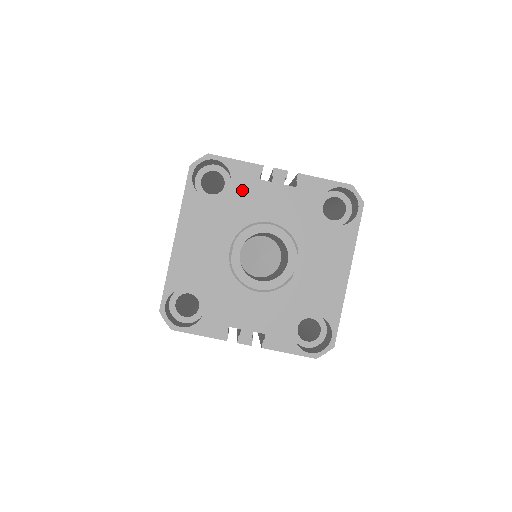
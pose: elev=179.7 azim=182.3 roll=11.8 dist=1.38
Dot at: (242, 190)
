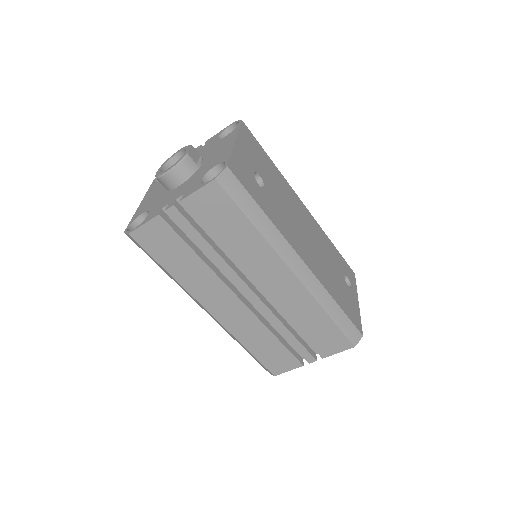
Dot at: occluded
